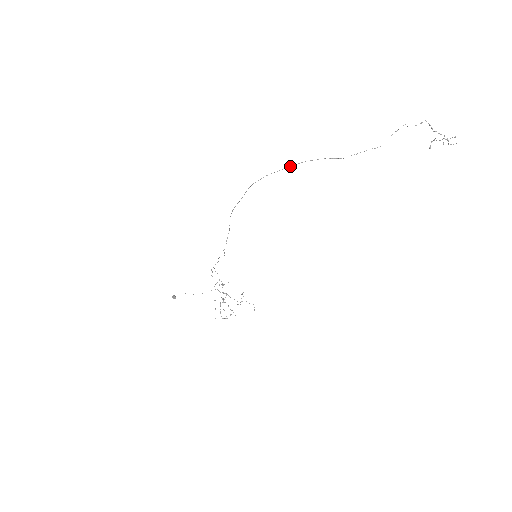
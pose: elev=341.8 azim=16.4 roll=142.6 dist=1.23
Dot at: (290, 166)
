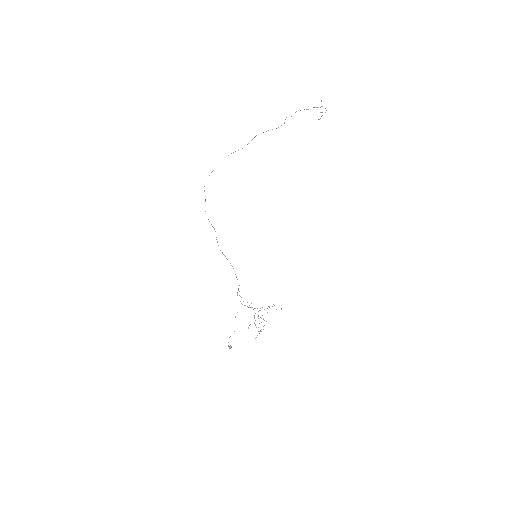
Dot at: occluded
